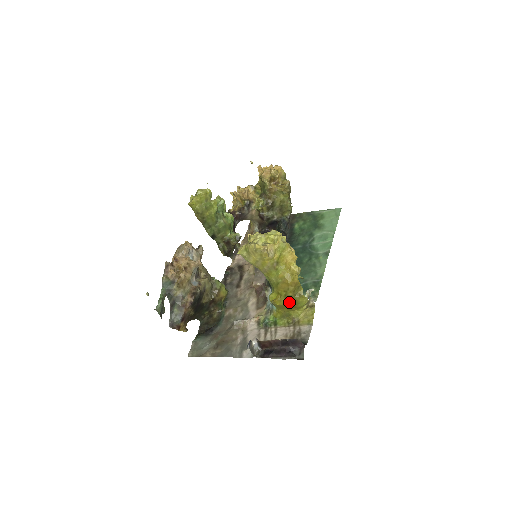
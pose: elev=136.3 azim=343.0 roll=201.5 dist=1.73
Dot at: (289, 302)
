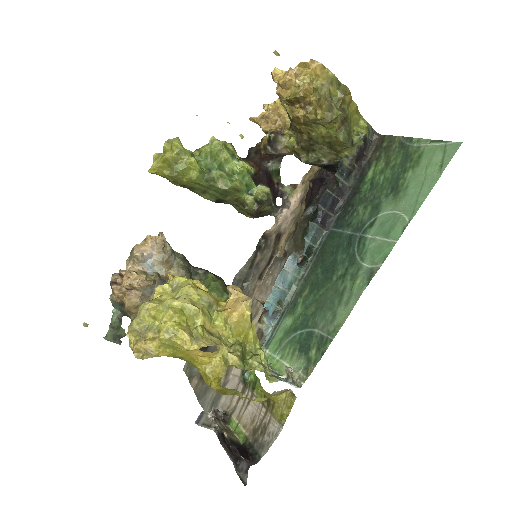
Dot at: occluded
